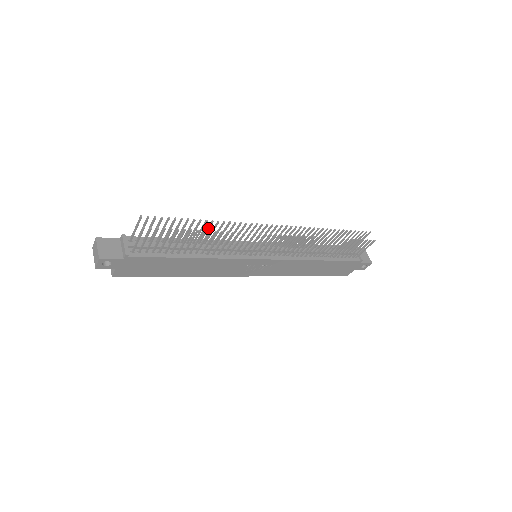
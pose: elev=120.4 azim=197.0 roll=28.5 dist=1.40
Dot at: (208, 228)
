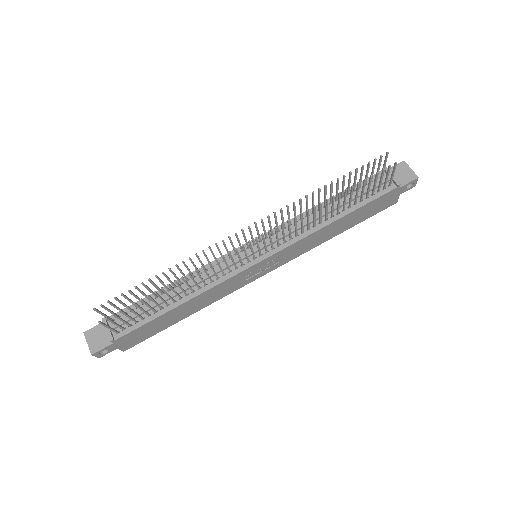
Dot at: (173, 274)
